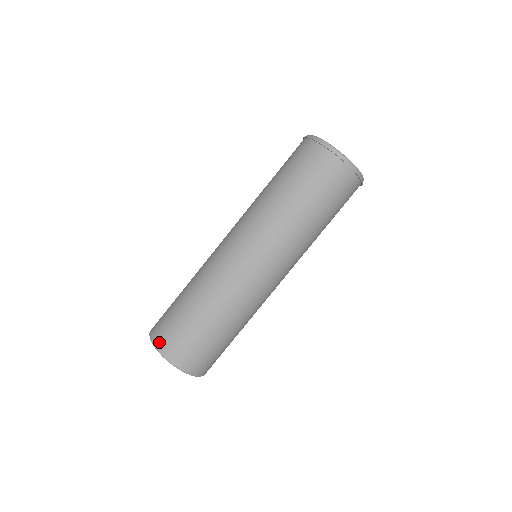
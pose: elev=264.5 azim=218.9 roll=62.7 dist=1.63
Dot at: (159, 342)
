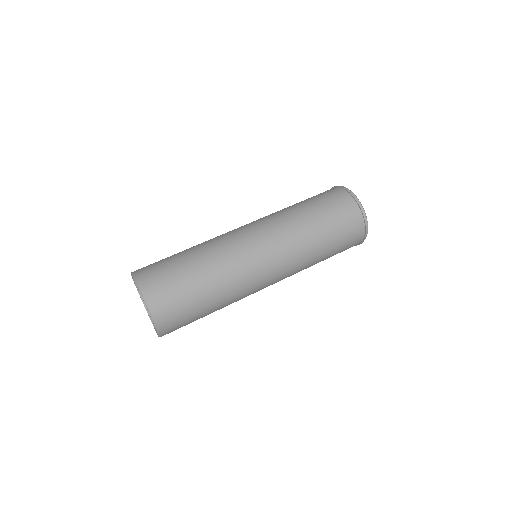
Dot at: (138, 270)
